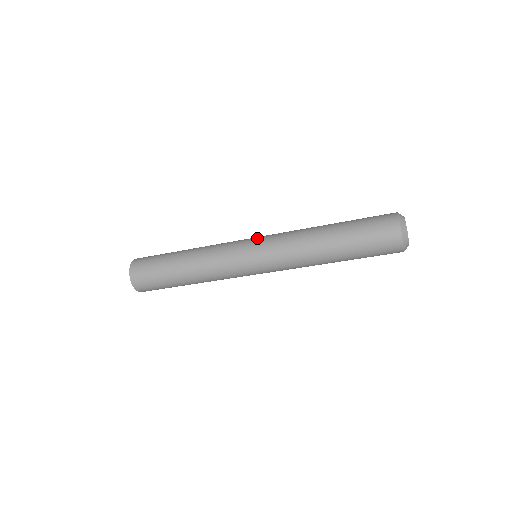
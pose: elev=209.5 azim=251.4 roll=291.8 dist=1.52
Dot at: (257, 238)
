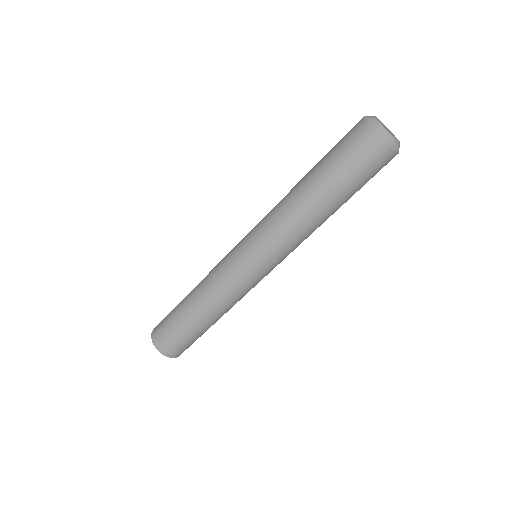
Dot at: occluded
